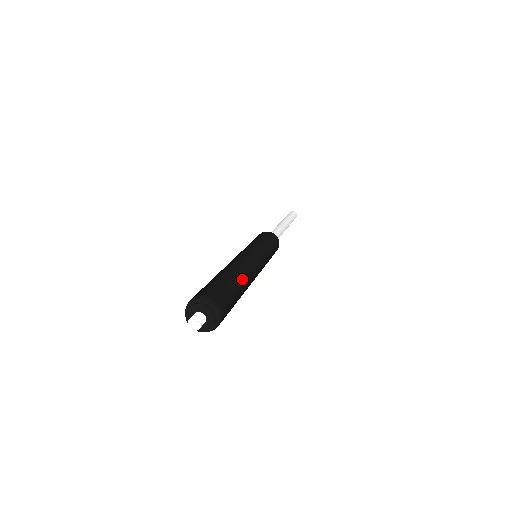
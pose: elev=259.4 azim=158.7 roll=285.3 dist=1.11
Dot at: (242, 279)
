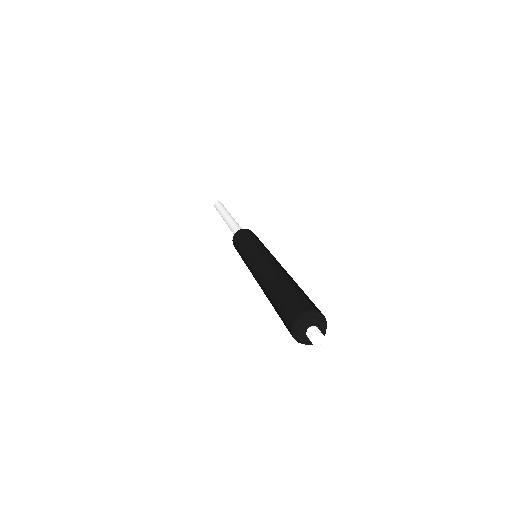
Dot at: (288, 278)
